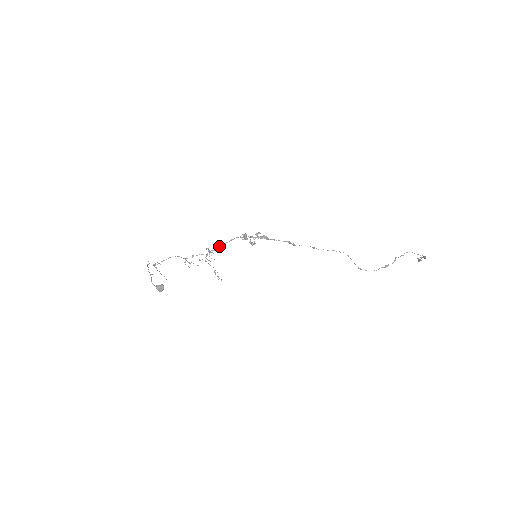
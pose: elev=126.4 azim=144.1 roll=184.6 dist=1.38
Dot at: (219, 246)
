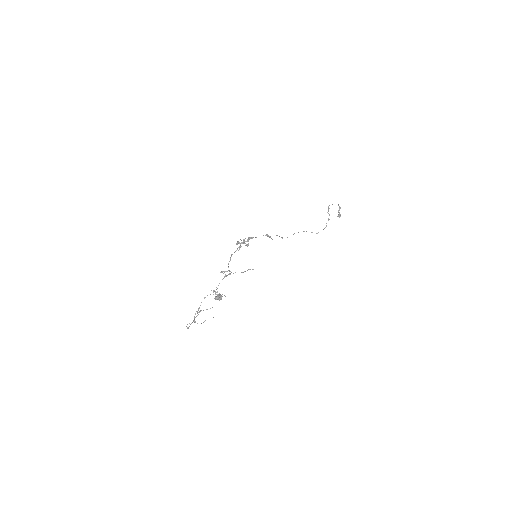
Dot at: (228, 264)
